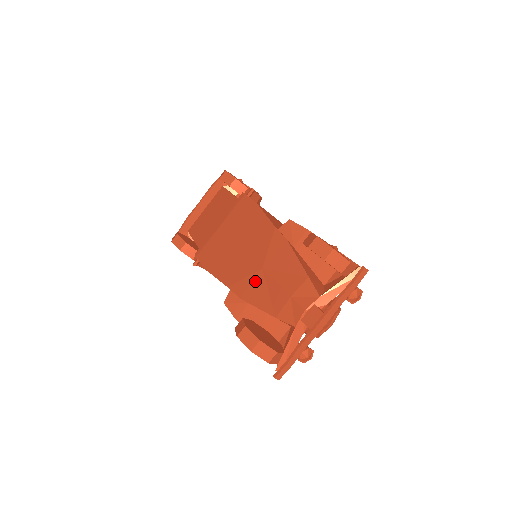
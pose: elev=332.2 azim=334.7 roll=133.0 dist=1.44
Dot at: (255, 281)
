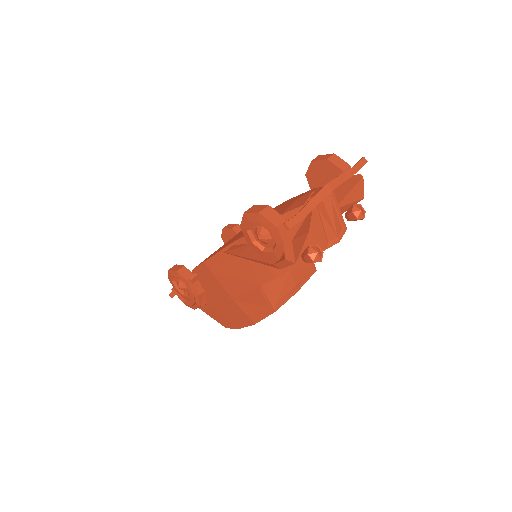
Dot at: occluded
